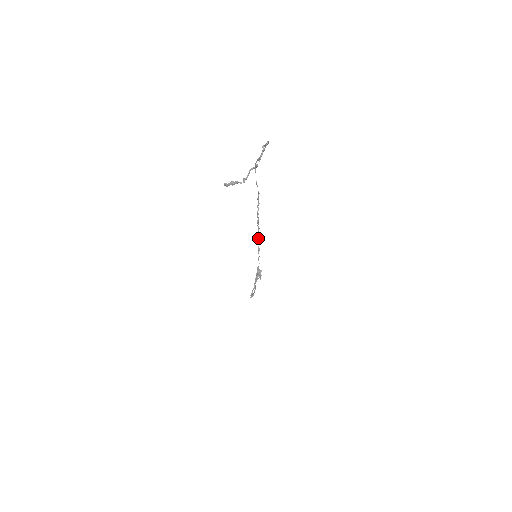
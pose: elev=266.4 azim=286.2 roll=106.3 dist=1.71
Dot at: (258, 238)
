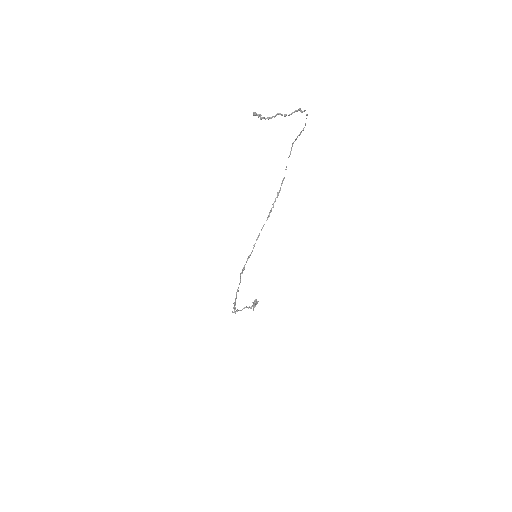
Dot at: occluded
